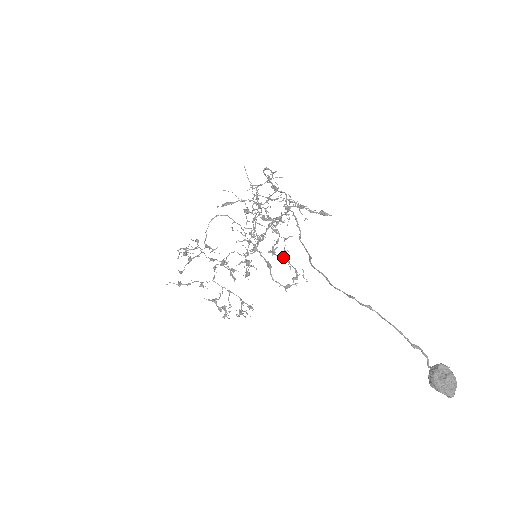
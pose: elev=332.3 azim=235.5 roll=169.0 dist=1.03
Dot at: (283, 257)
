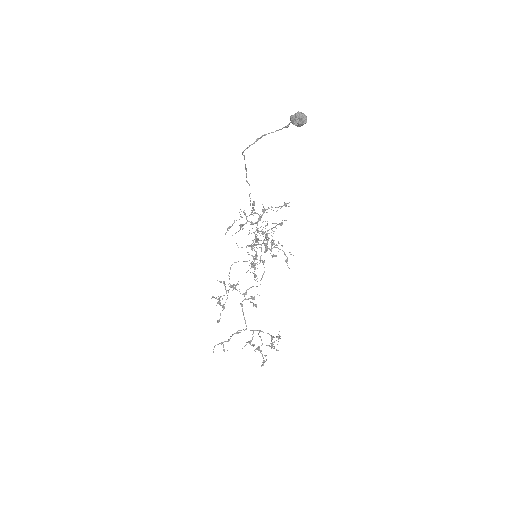
Dot at: (271, 243)
